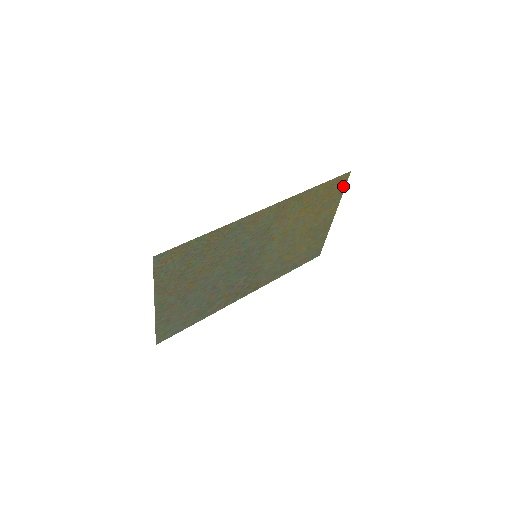
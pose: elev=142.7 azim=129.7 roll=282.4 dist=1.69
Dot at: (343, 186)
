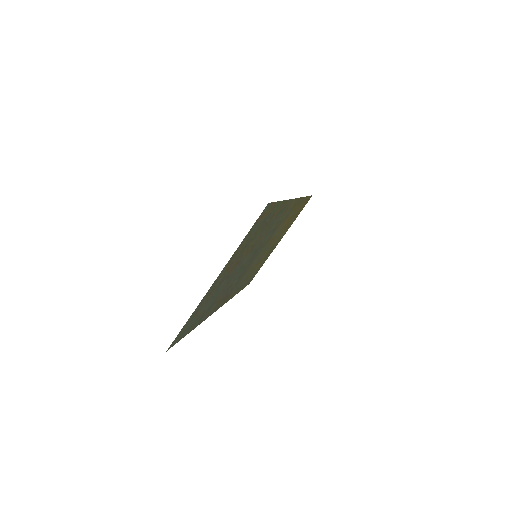
Dot at: (302, 209)
